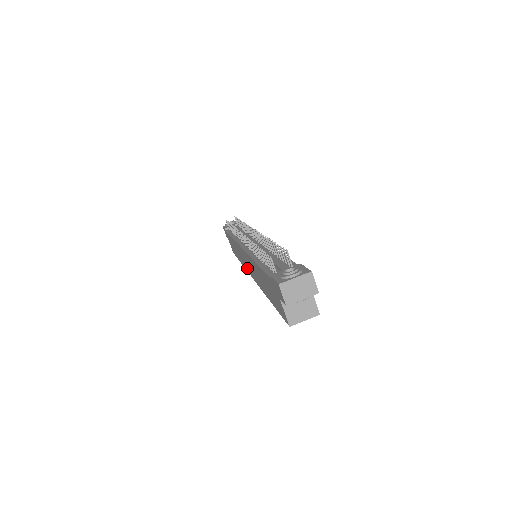
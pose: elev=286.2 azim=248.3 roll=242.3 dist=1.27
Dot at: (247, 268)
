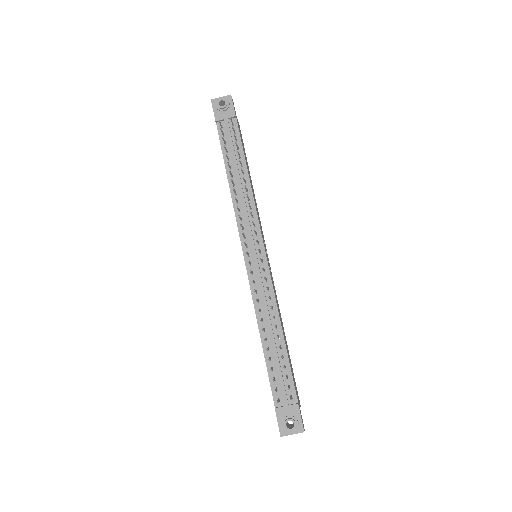
Dot at: occluded
